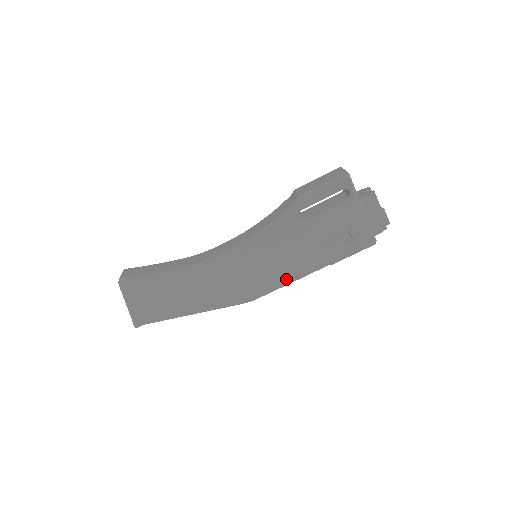
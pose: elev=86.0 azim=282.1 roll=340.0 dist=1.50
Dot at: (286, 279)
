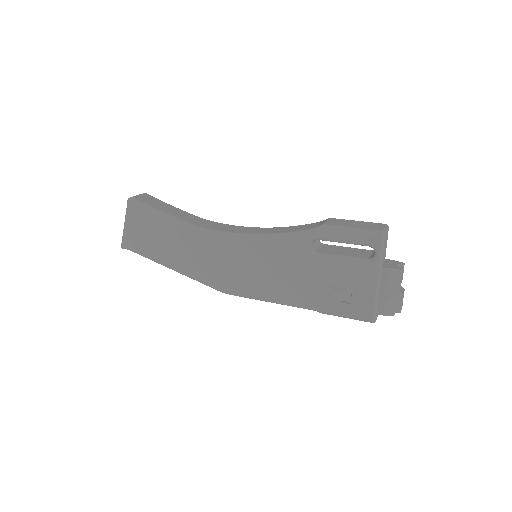
Dot at: (267, 295)
